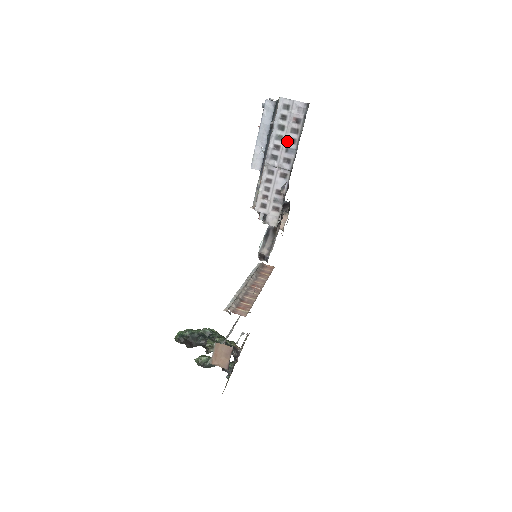
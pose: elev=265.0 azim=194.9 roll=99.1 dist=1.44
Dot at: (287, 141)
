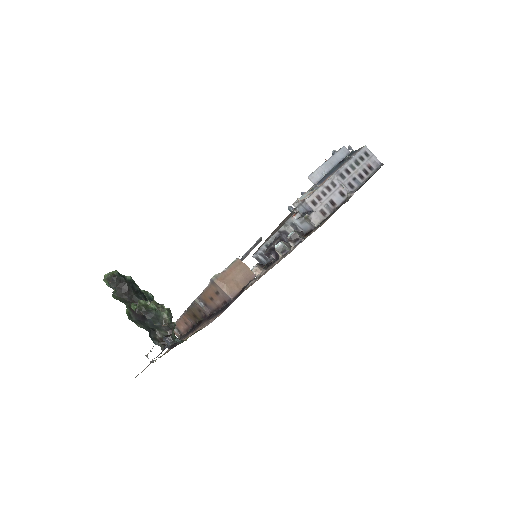
Dot at: (357, 174)
